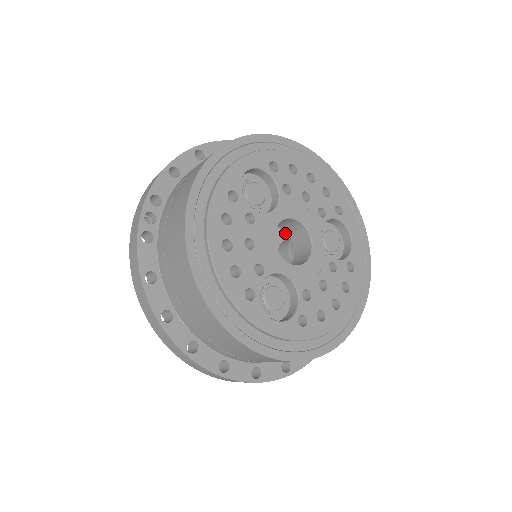
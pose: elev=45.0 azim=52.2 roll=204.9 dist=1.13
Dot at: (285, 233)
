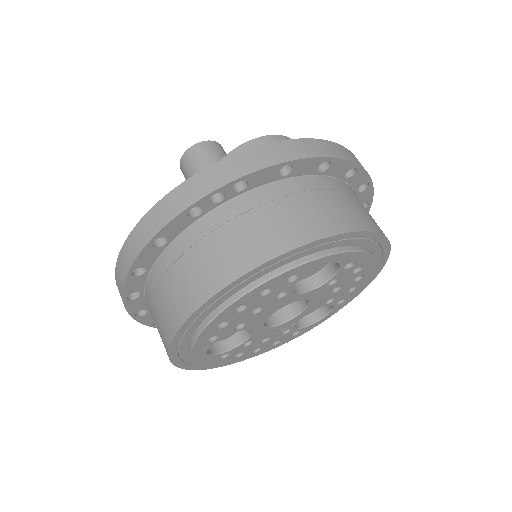
Dot at: occluded
